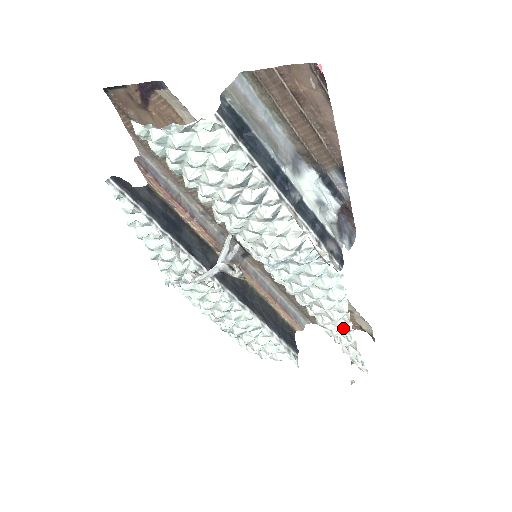
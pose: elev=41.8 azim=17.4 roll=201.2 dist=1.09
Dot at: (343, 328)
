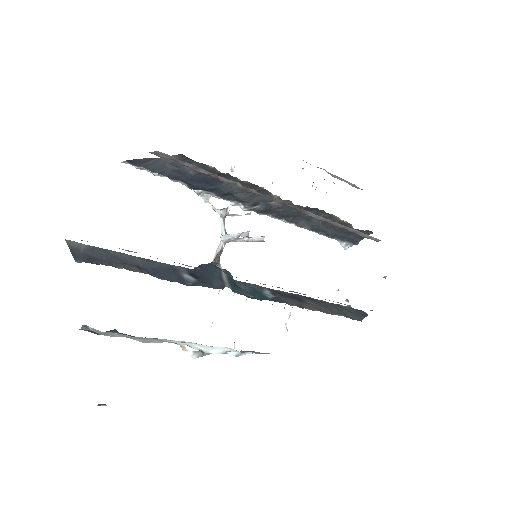
Dot at: (286, 325)
